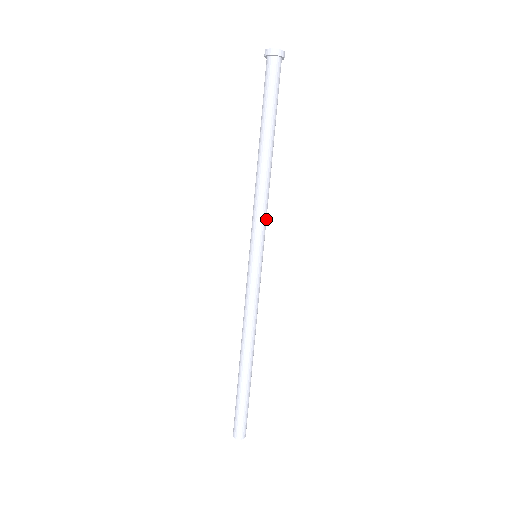
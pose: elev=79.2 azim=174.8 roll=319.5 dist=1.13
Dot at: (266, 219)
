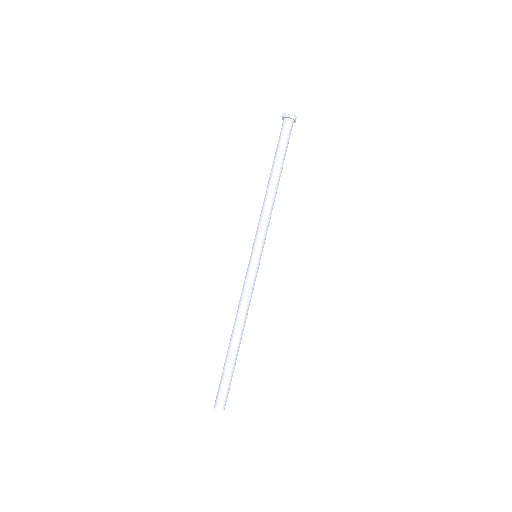
Dot at: (265, 228)
